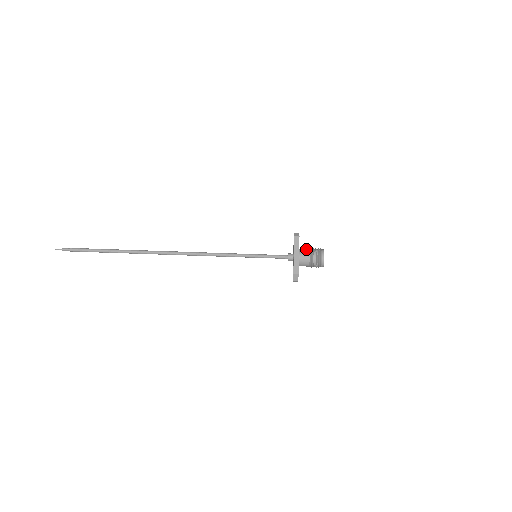
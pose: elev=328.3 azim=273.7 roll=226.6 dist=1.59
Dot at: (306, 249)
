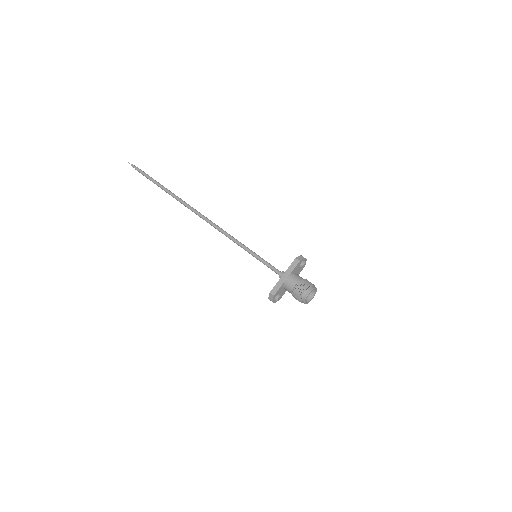
Dot at: (299, 277)
